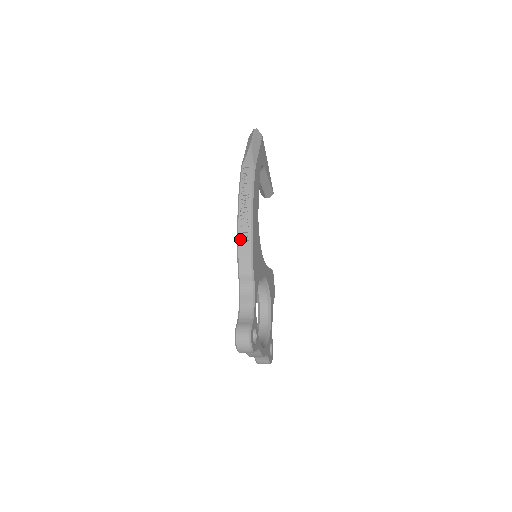
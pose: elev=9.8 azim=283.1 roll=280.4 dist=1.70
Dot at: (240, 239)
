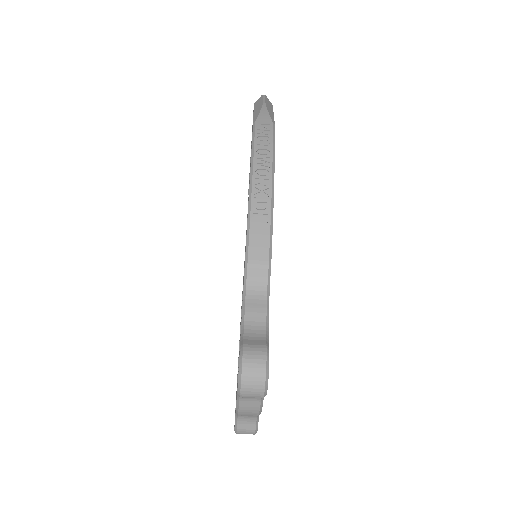
Dot at: (254, 210)
